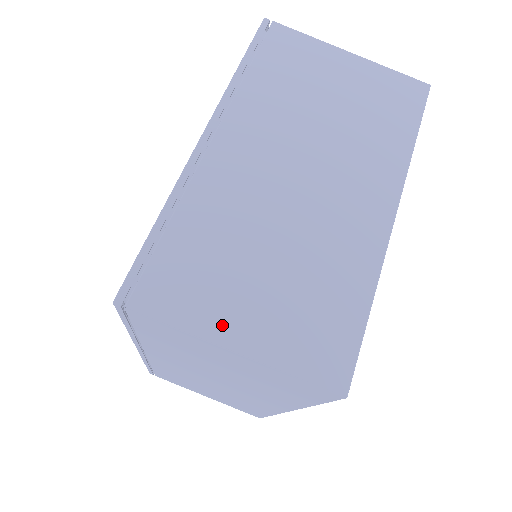
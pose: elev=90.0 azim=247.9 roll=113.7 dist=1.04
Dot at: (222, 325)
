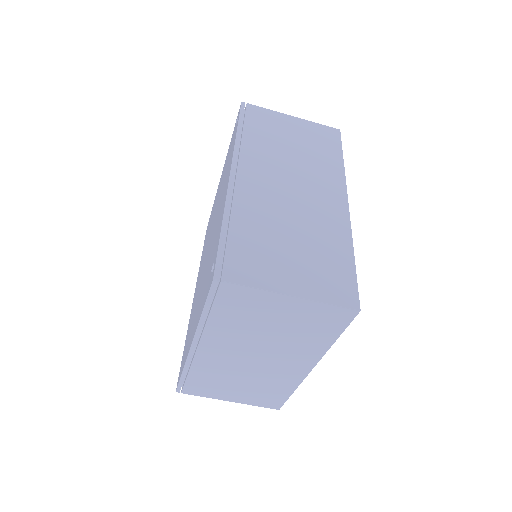
Dot at: (223, 397)
